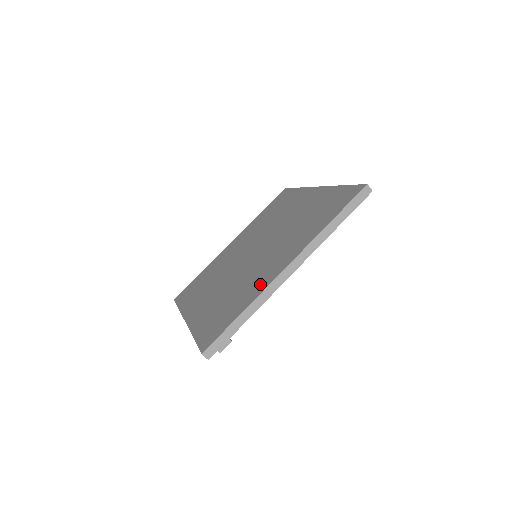
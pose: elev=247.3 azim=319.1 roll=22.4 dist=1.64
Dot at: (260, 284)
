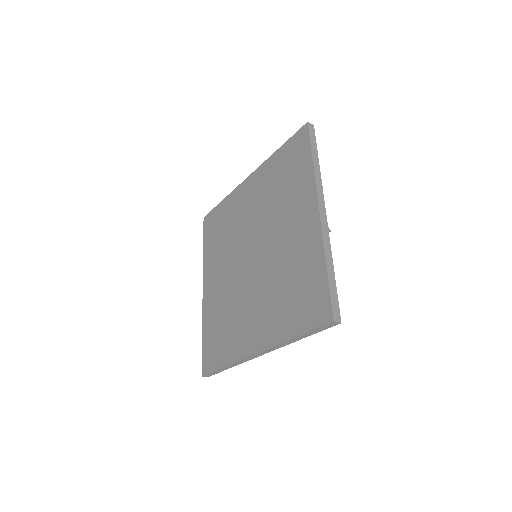
Dot at: (240, 344)
